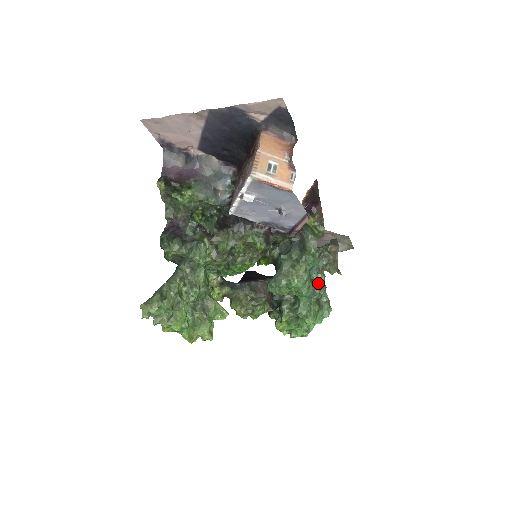
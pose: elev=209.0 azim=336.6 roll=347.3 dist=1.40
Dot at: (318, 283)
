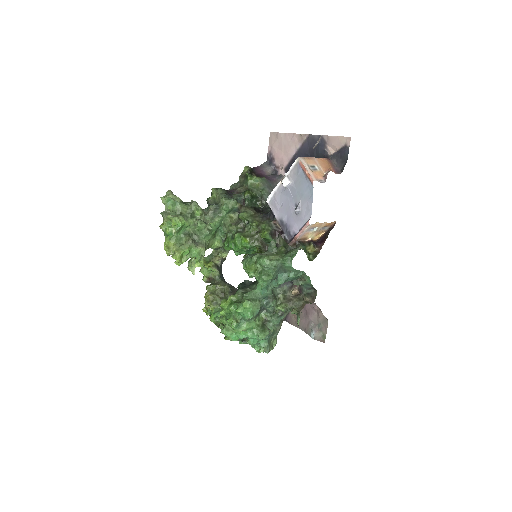
Dot at: (277, 307)
